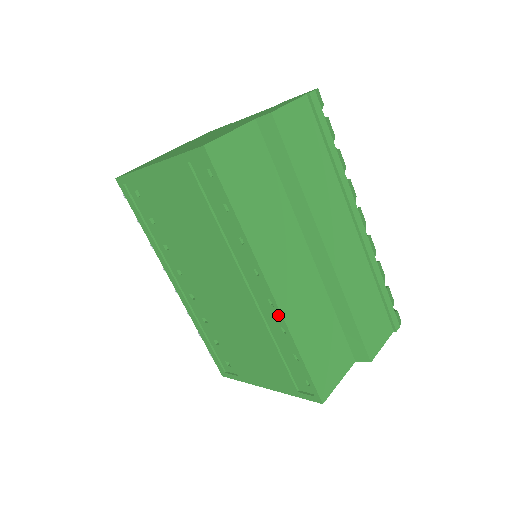
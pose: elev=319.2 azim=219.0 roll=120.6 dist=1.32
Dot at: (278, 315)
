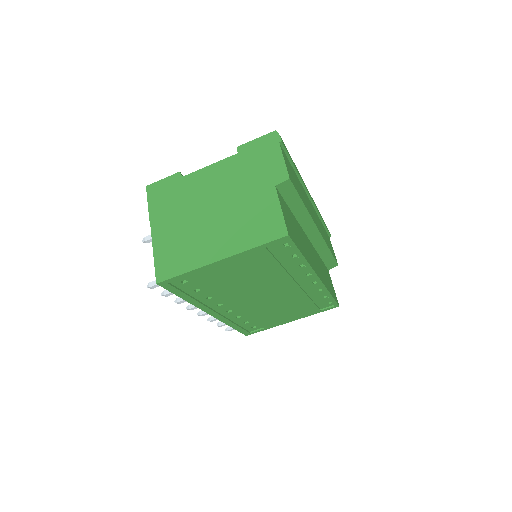
Dot at: (321, 286)
